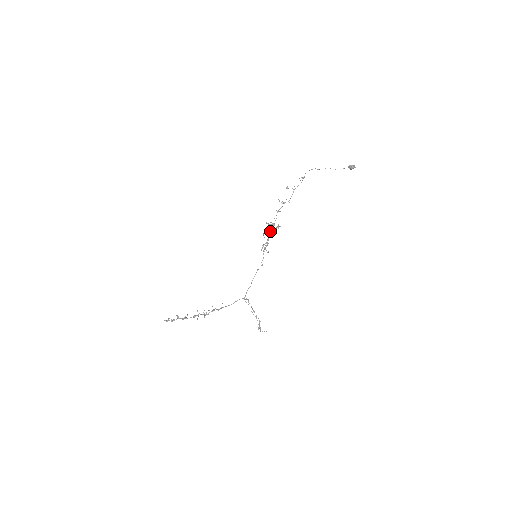
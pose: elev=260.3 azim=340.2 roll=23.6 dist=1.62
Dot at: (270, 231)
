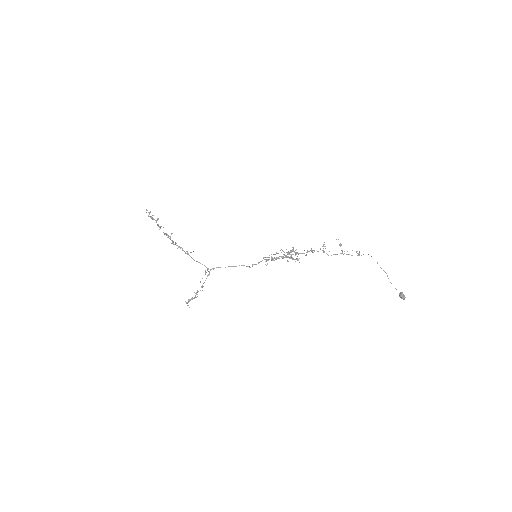
Dot at: (288, 254)
